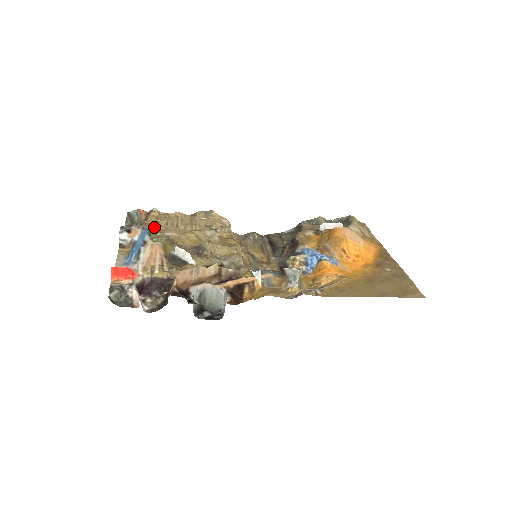
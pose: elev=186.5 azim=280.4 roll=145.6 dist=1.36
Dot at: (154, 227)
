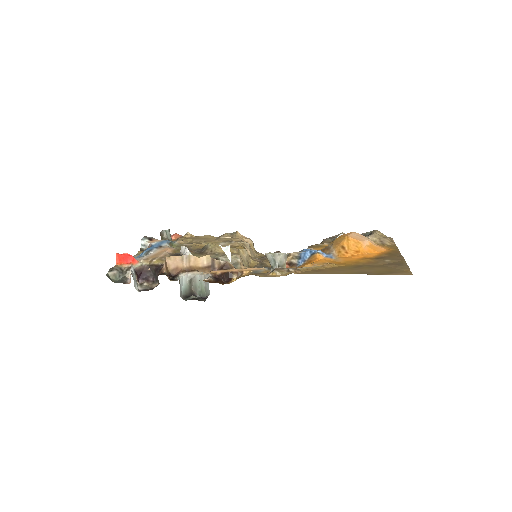
Dot at: (179, 242)
